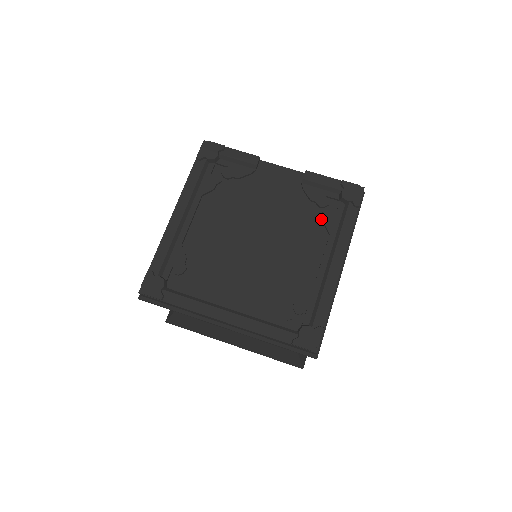
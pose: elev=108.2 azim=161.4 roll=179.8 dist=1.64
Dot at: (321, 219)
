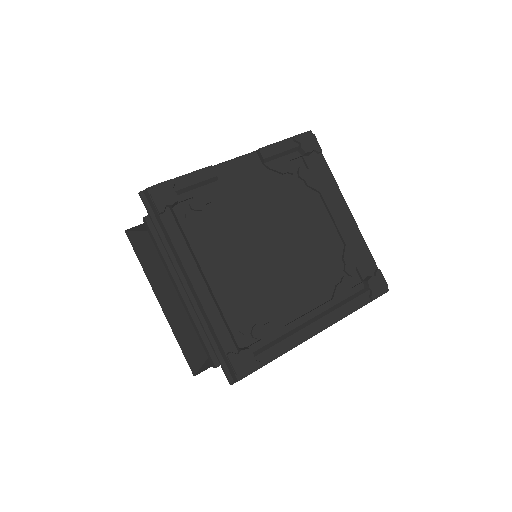
Dot at: (302, 184)
